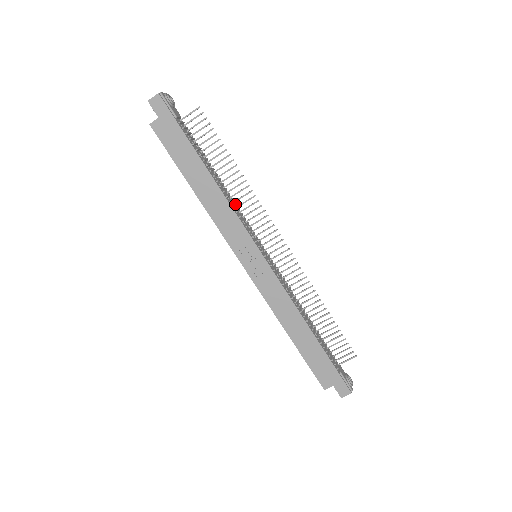
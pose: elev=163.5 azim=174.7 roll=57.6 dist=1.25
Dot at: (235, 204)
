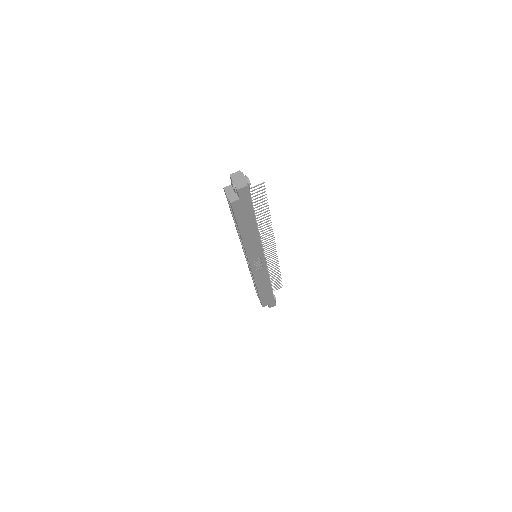
Dot at: occluded
